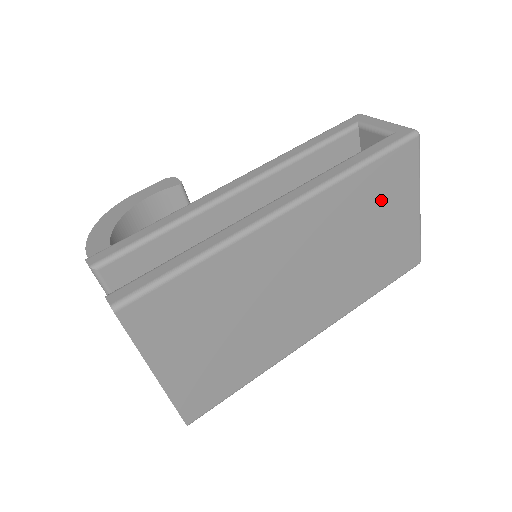
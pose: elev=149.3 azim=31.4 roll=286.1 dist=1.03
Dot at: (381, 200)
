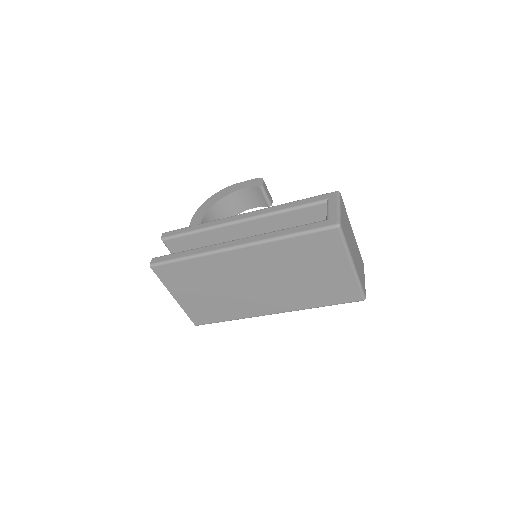
Dot at: (312, 257)
